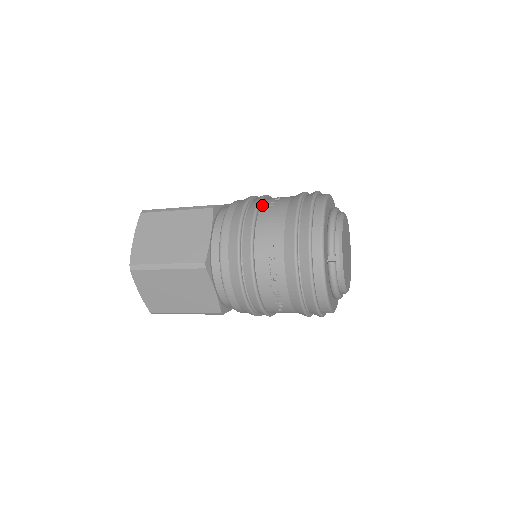
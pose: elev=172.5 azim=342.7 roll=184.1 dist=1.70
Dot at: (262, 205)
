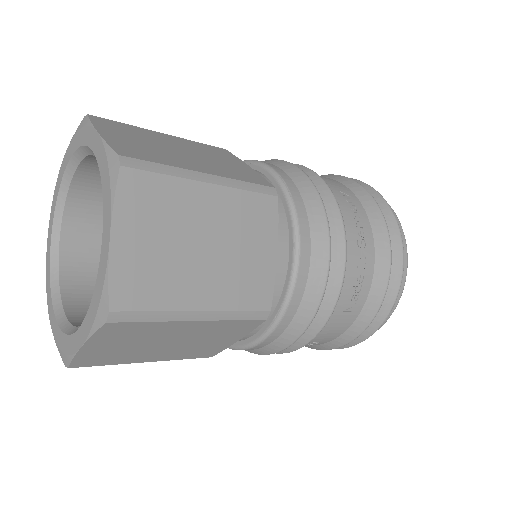
Dot at: occluded
